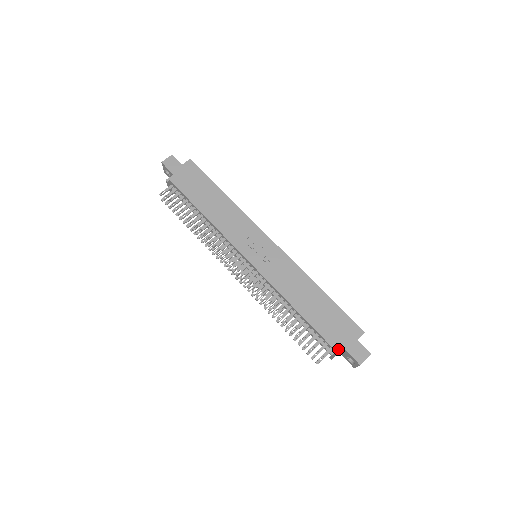
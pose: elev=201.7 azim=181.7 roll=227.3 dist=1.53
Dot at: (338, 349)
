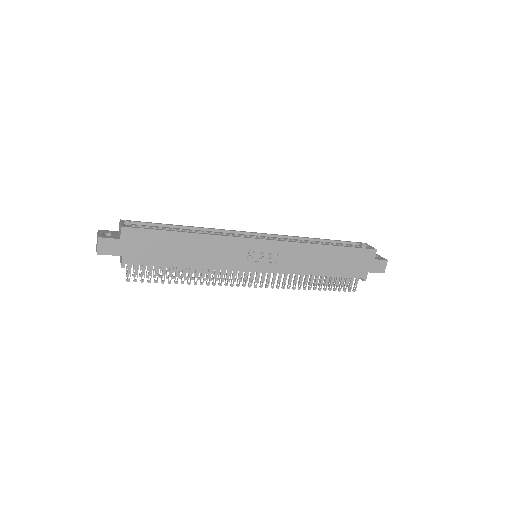
Dot at: (365, 276)
